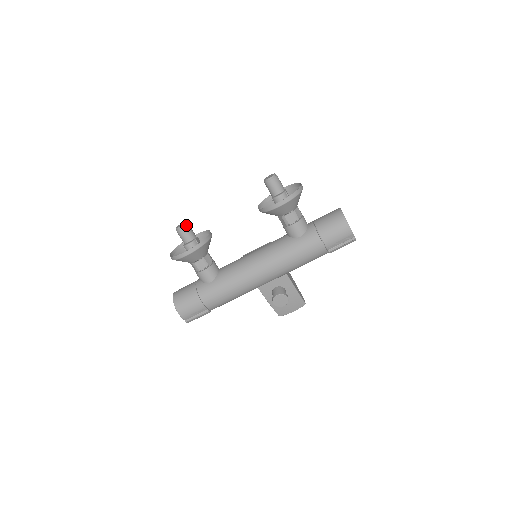
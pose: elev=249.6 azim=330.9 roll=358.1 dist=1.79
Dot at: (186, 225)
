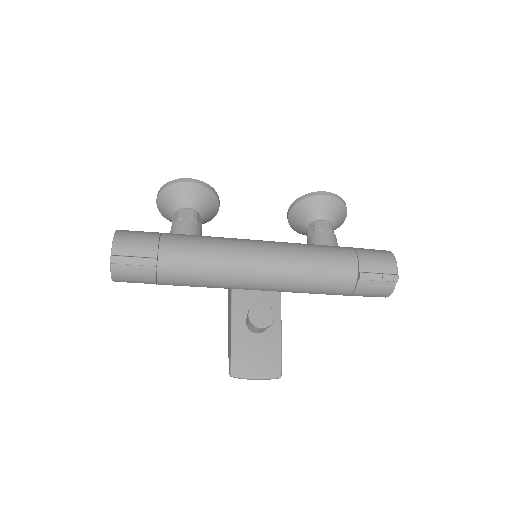
Dot at: occluded
